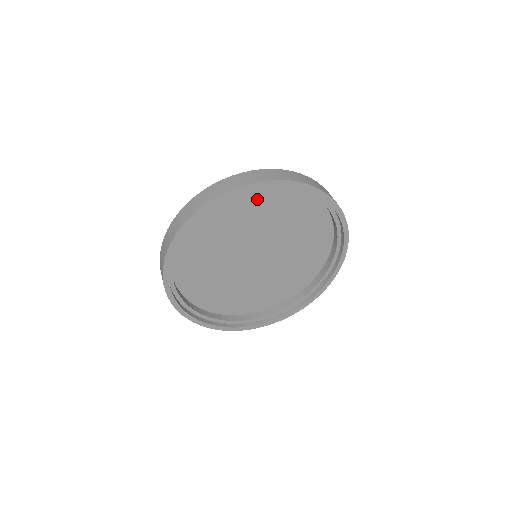
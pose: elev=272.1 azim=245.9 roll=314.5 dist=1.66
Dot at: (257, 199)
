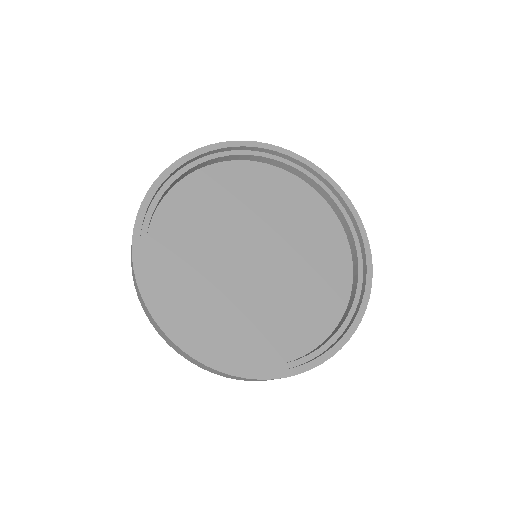
Dot at: (196, 196)
